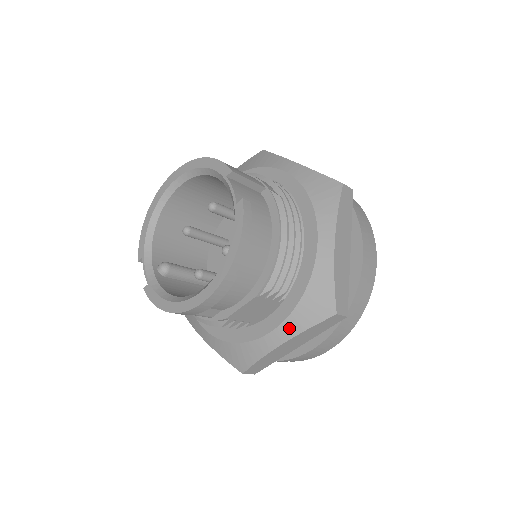
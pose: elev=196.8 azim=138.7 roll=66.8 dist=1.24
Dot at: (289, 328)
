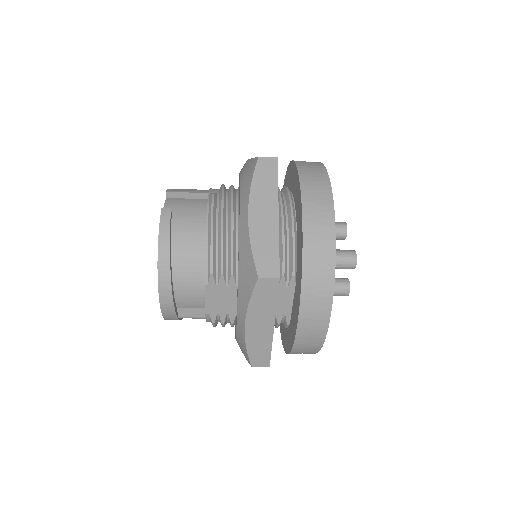
Dot at: (241, 306)
